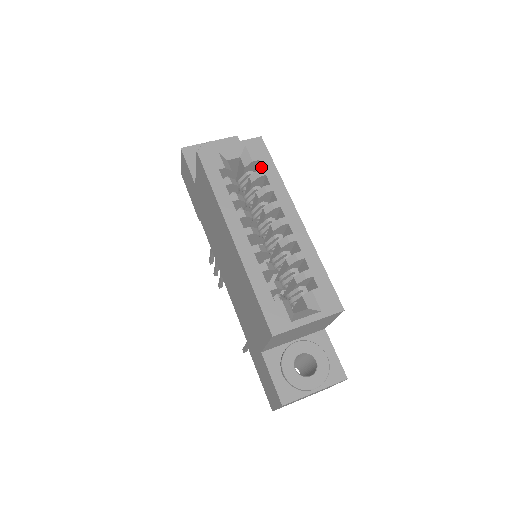
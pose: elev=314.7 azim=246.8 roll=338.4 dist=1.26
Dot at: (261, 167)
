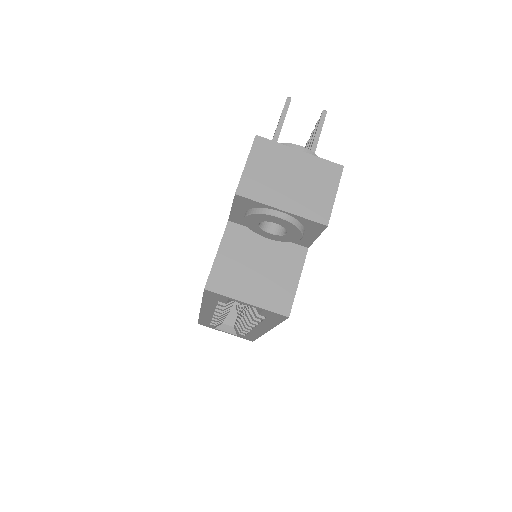
Dot at: occluded
